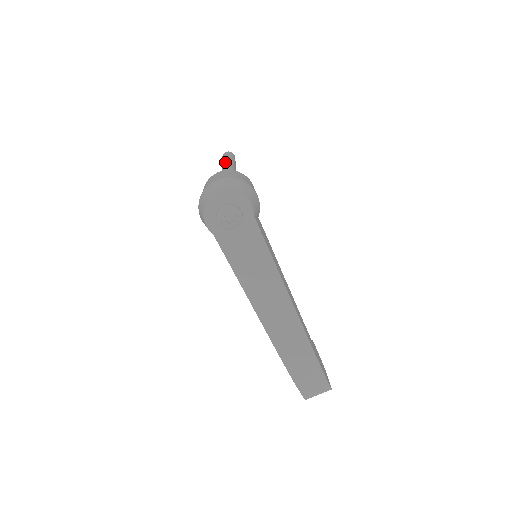
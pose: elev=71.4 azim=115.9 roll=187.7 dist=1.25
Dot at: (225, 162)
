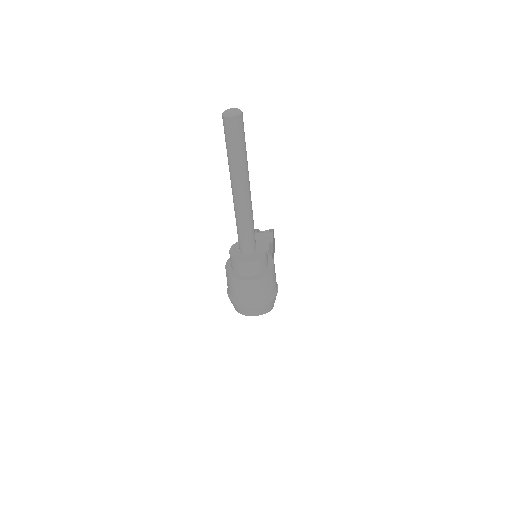
Dot at: (238, 178)
